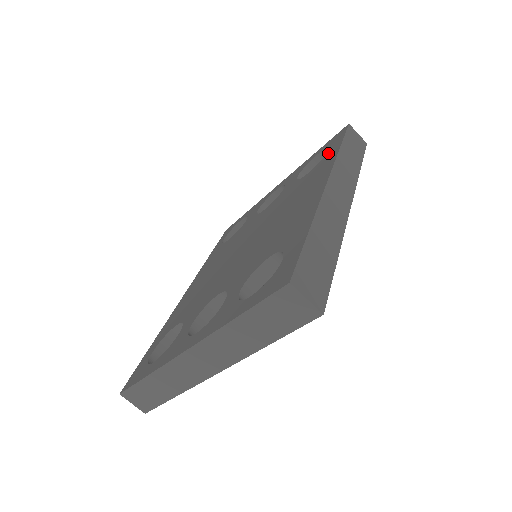
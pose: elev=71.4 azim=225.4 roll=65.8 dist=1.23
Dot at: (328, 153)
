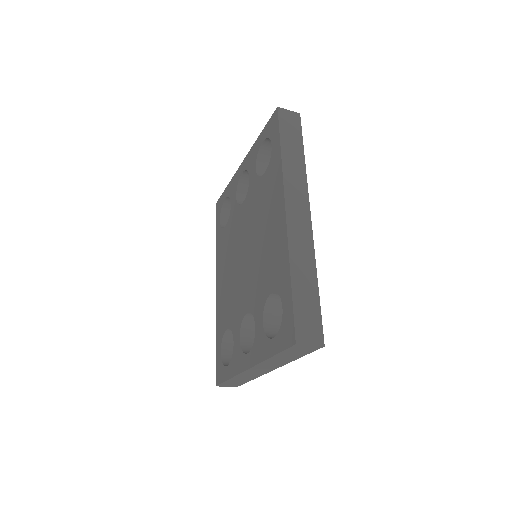
Dot at: (273, 153)
